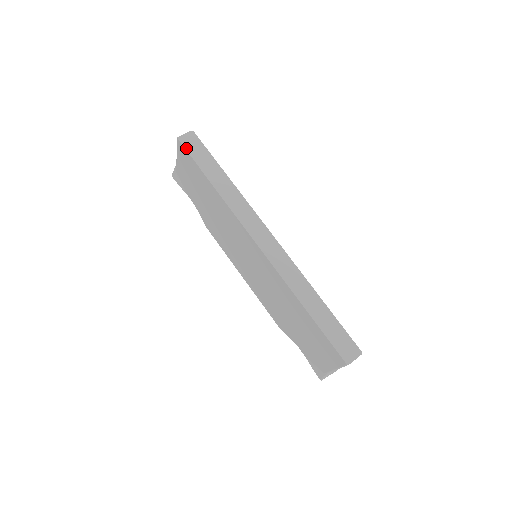
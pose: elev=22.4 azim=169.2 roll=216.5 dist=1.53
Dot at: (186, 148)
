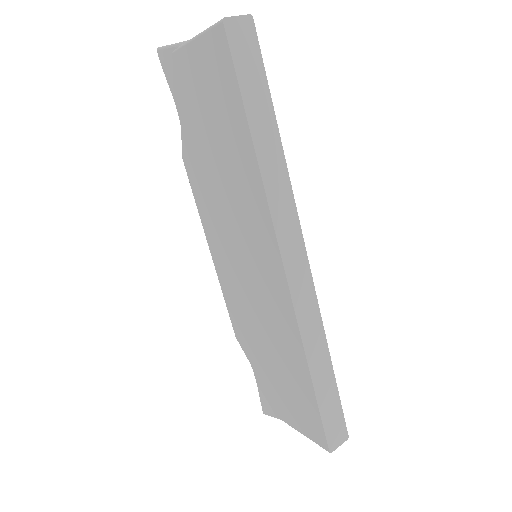
Dot at: (232, 50)
